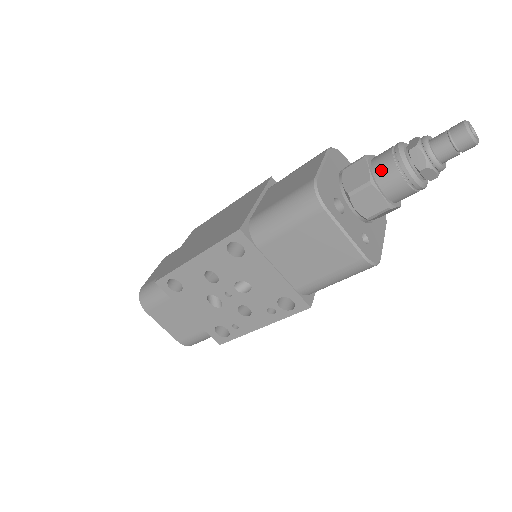
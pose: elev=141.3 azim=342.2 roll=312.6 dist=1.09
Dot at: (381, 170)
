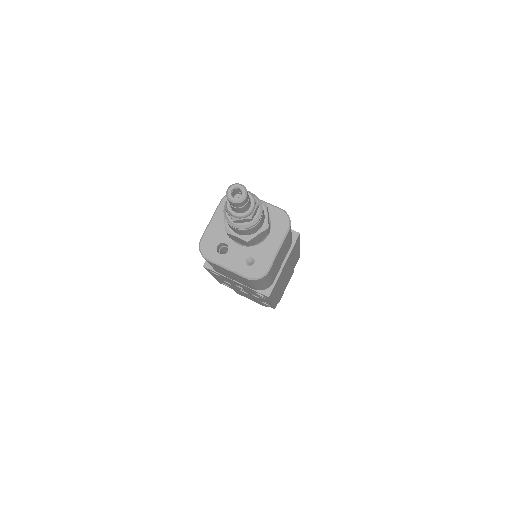
Dot at: occluded
